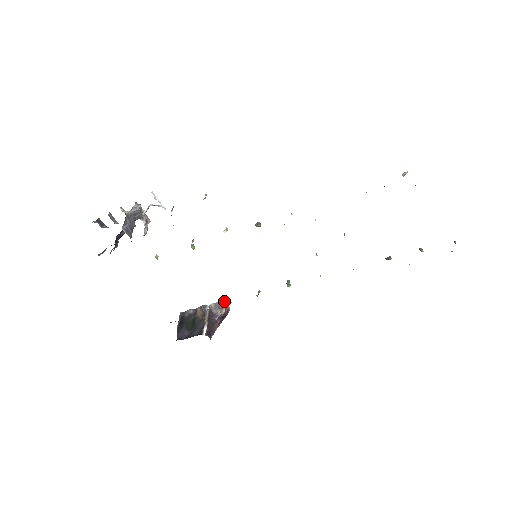
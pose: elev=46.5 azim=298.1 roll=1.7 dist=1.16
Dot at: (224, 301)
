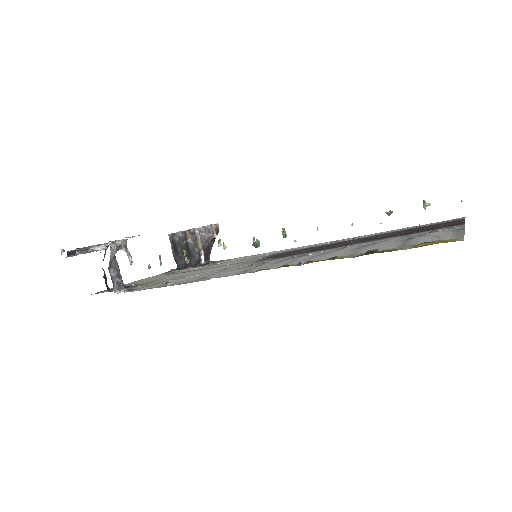
Dot at: (213, 225)
